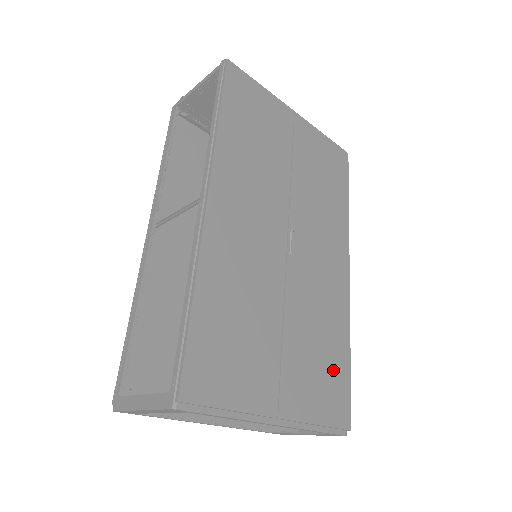
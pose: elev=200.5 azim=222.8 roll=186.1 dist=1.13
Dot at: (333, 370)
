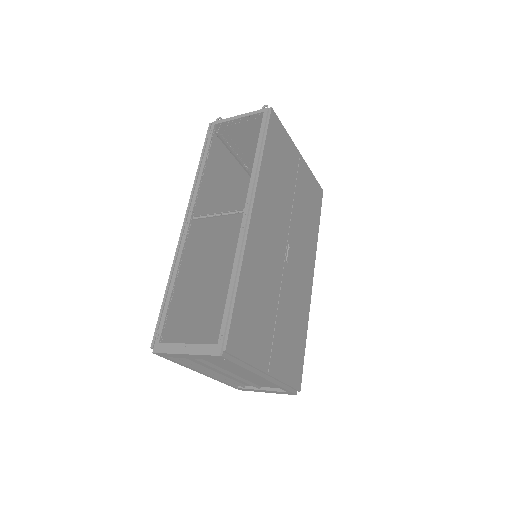
Dot at: (297, 348)
